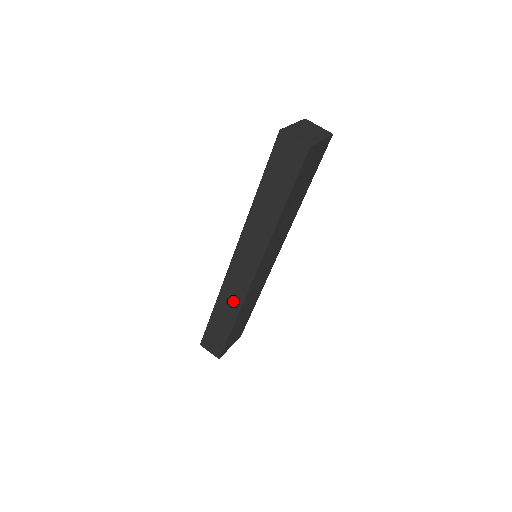
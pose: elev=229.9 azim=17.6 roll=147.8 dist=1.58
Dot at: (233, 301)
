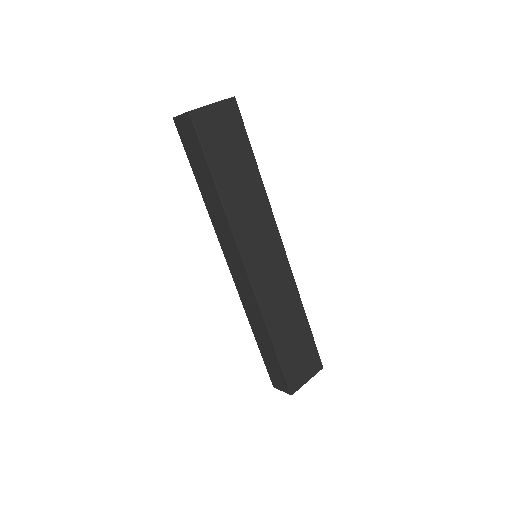
Dot at: (255, 313)
